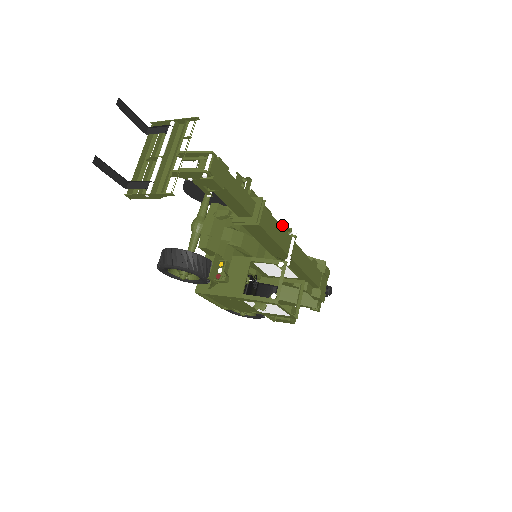
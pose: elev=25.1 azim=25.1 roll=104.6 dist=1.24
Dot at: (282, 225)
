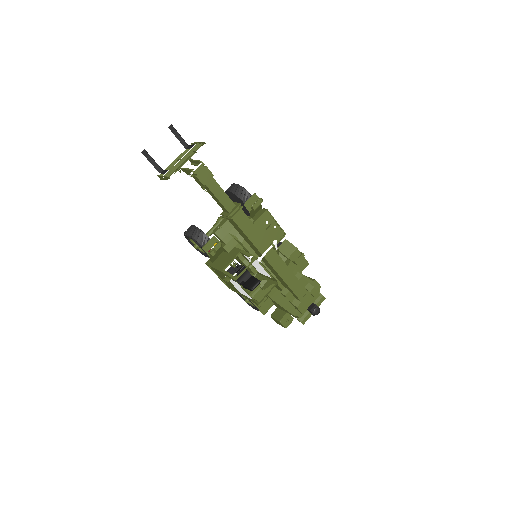
Dot at: (297, 248)
